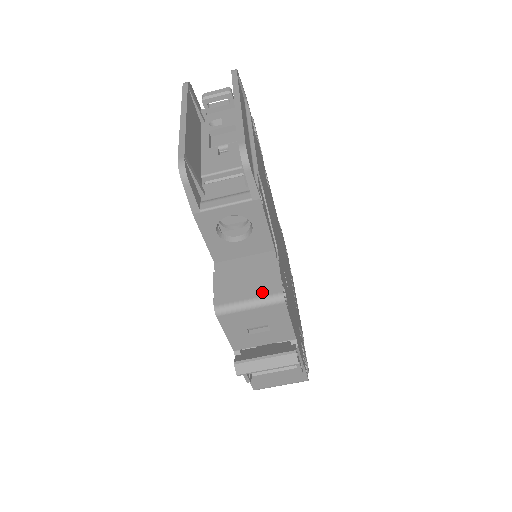
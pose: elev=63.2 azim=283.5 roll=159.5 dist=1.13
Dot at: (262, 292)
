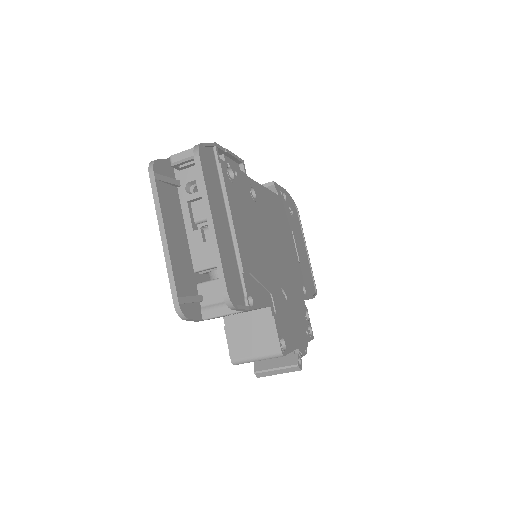
Dot at: (265, 350)
